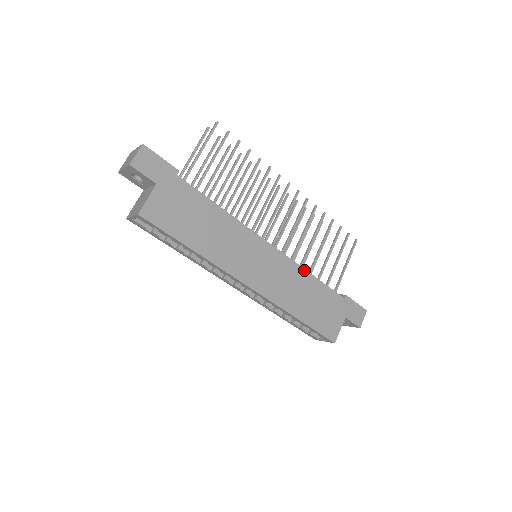
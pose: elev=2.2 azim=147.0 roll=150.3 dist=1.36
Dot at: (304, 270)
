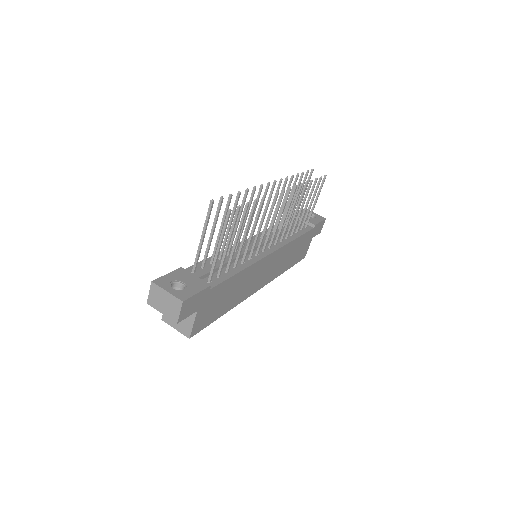
Dot at: (292, 242)
